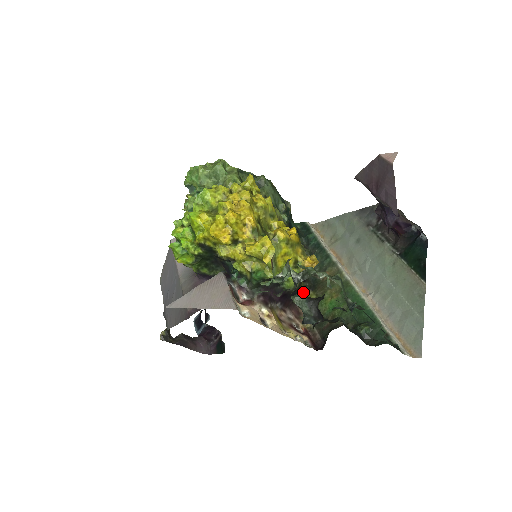
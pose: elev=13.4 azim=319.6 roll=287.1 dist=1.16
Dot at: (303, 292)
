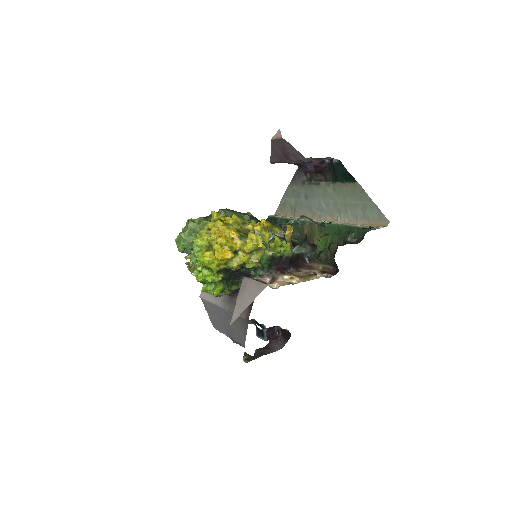
Dot at: occluded
